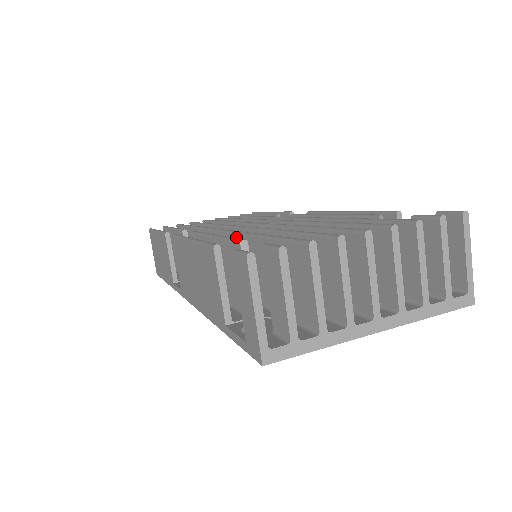
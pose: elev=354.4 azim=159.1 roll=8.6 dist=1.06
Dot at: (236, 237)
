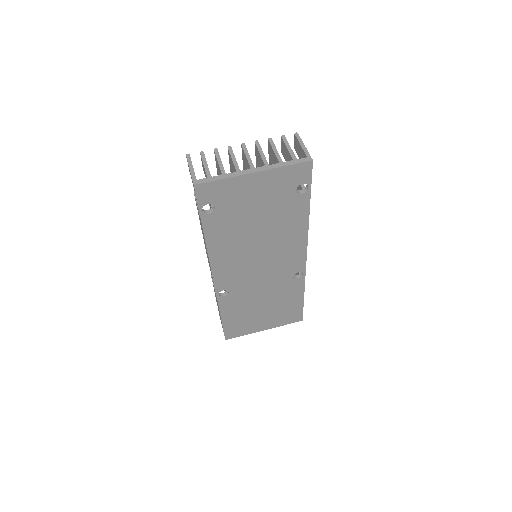
Dot at: occluded
